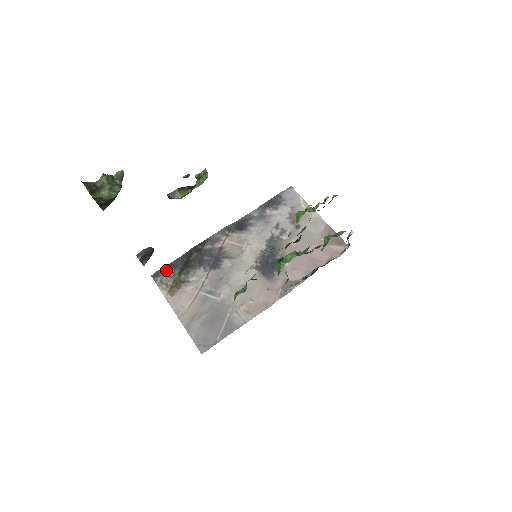
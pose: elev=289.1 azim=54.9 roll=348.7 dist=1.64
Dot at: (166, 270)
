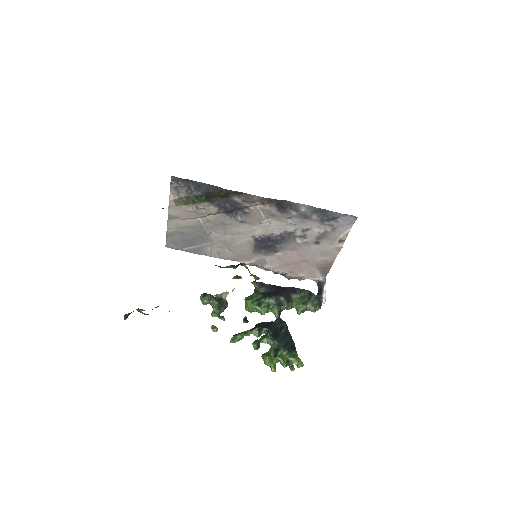
Dot at: (188, 183)
